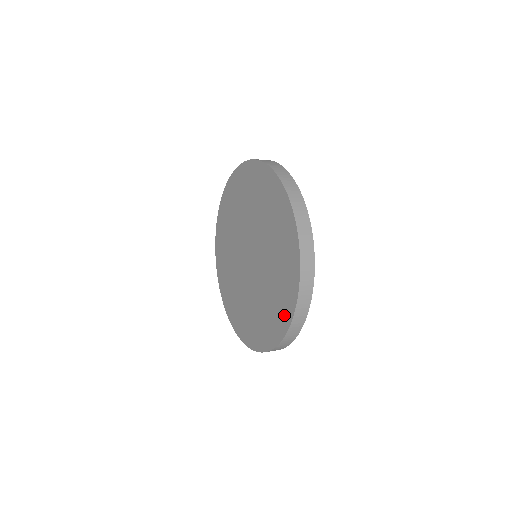
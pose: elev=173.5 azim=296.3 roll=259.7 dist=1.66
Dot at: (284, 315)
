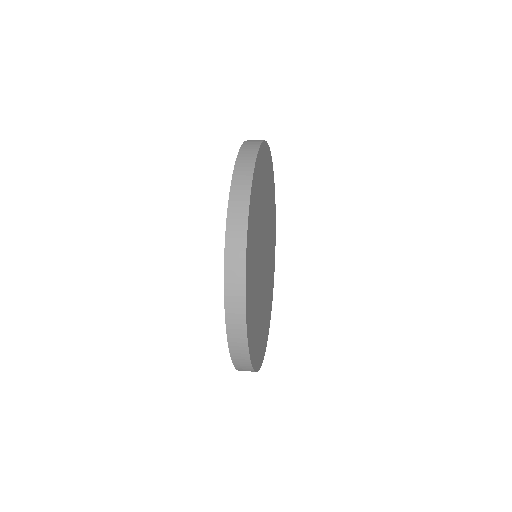
Dot at: occluded
